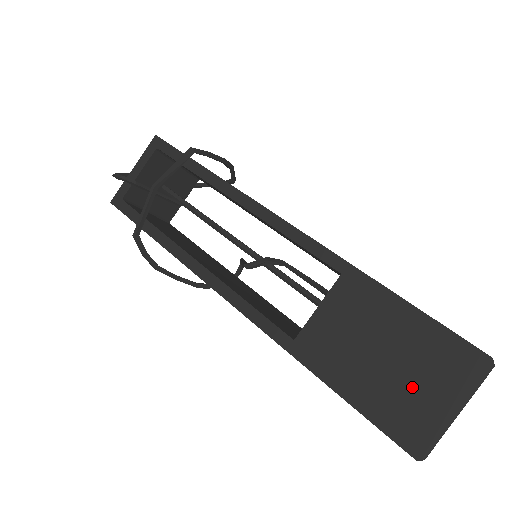
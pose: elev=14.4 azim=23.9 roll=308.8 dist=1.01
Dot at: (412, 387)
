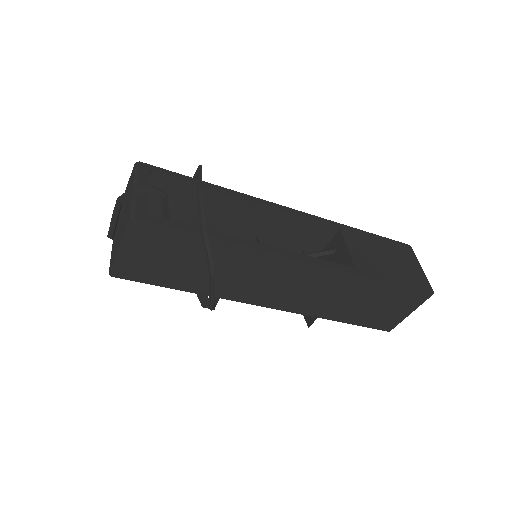
Dot at: (405, 266)
